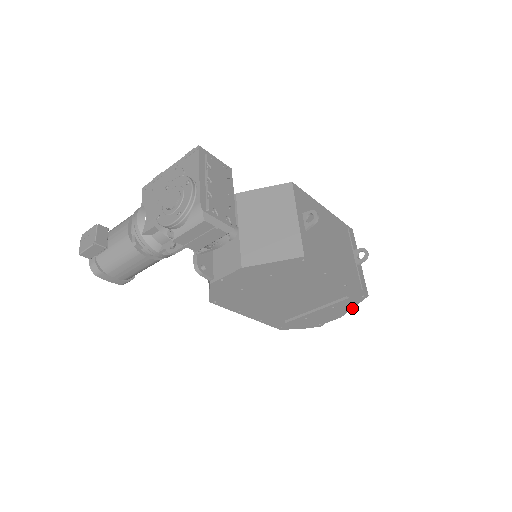
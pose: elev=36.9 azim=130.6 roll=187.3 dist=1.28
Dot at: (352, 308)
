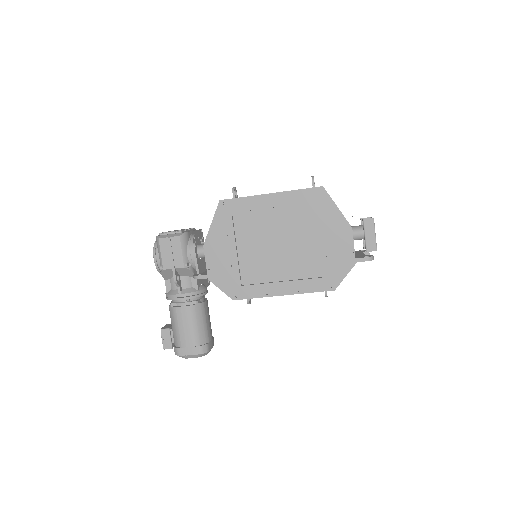
Dot at: (339, 210)
